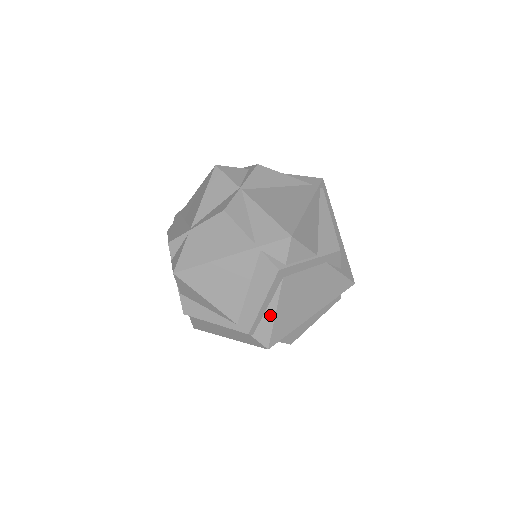
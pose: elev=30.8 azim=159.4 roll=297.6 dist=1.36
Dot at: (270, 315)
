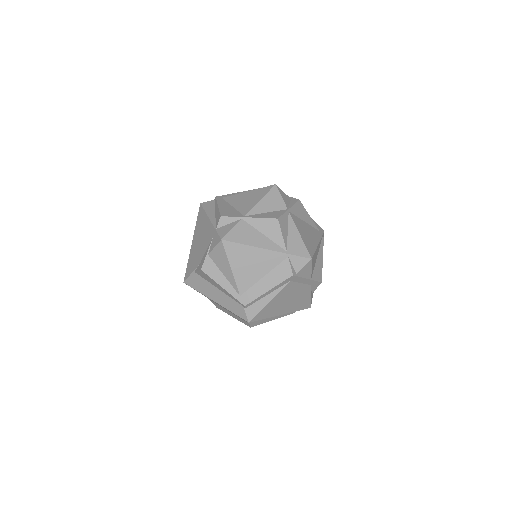
Dot at: (266, 301)
